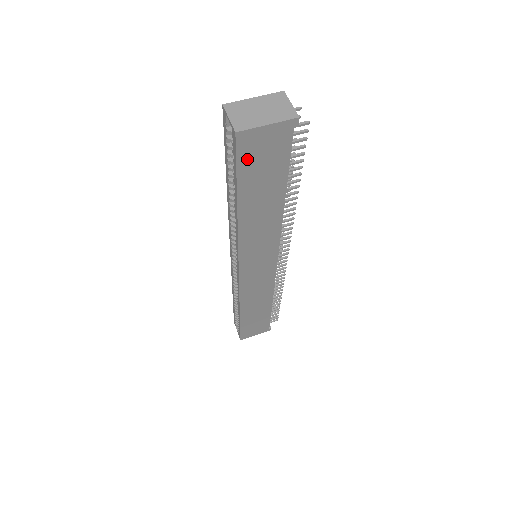
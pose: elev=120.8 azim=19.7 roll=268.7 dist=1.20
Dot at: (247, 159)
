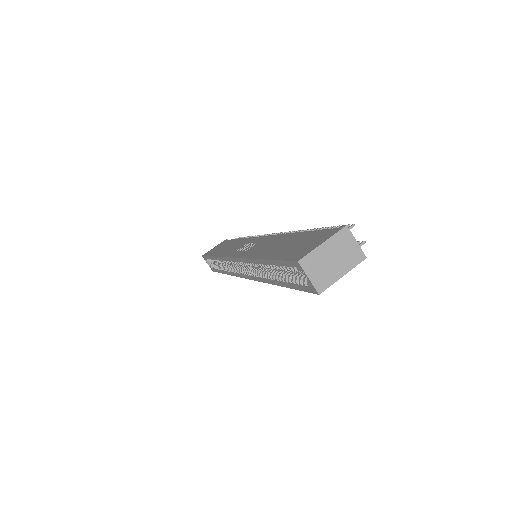
Dot at: occluded
